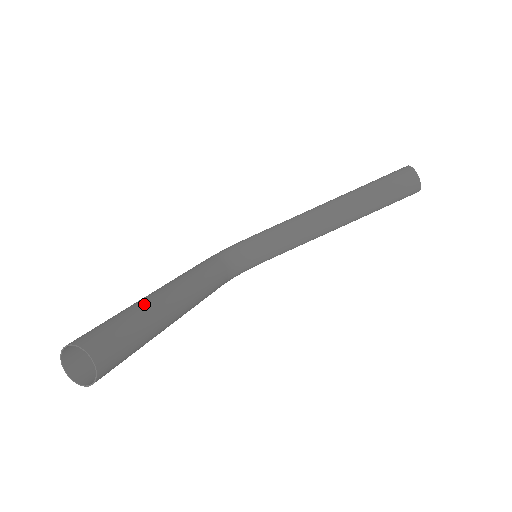
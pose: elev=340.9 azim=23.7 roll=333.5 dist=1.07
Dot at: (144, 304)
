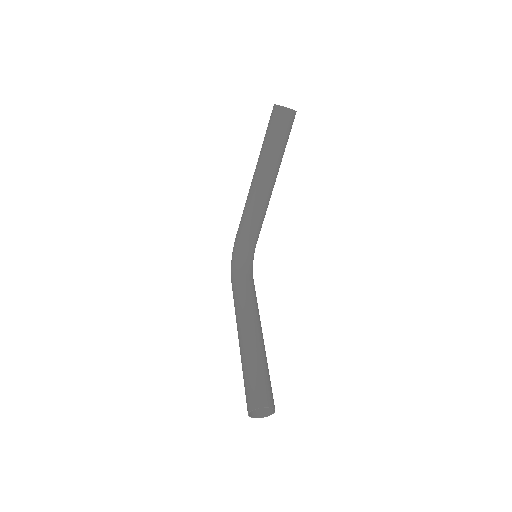
Dot at: (247, 353)
